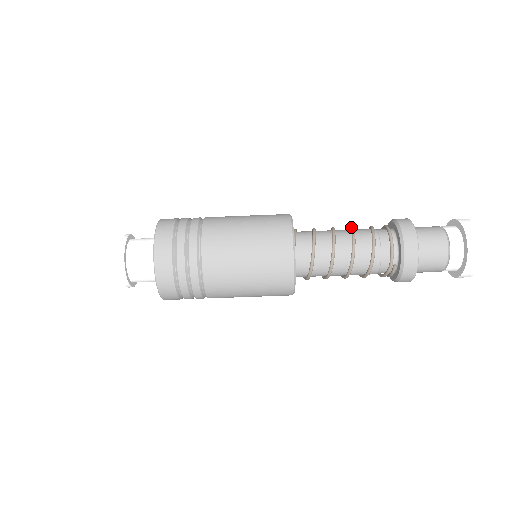
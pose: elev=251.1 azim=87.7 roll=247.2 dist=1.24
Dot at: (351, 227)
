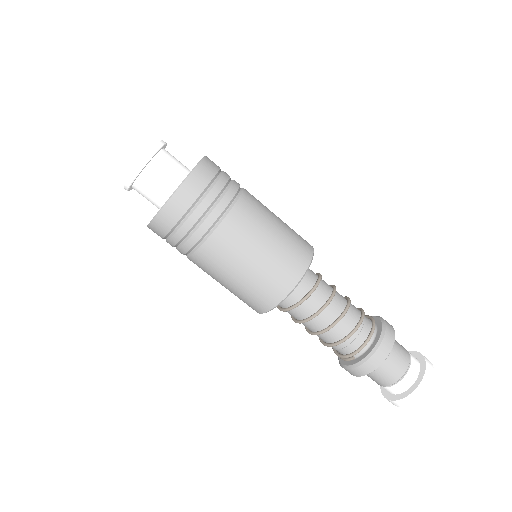
Dot at: (349, 299)
